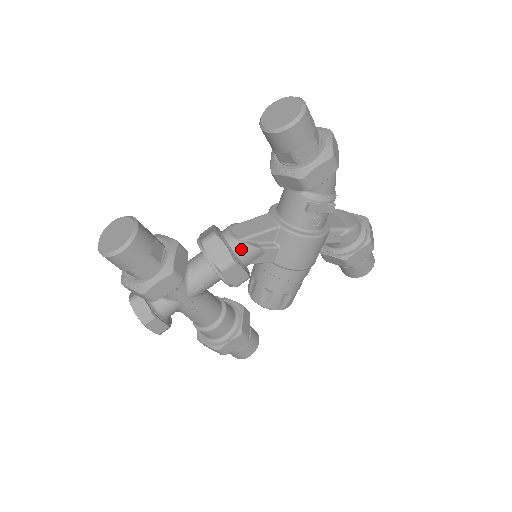
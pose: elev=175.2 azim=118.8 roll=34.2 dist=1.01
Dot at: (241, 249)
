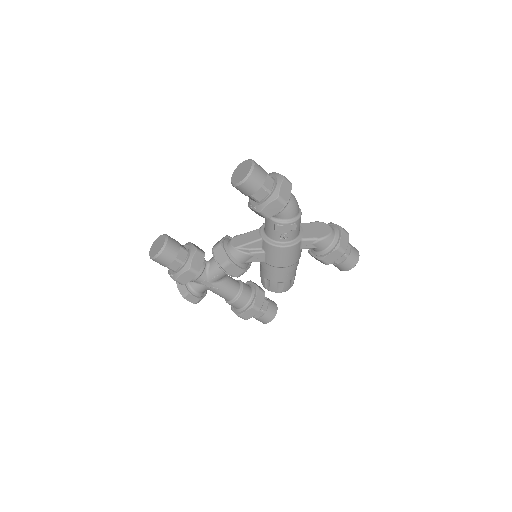
Dot at: (236, 254)
